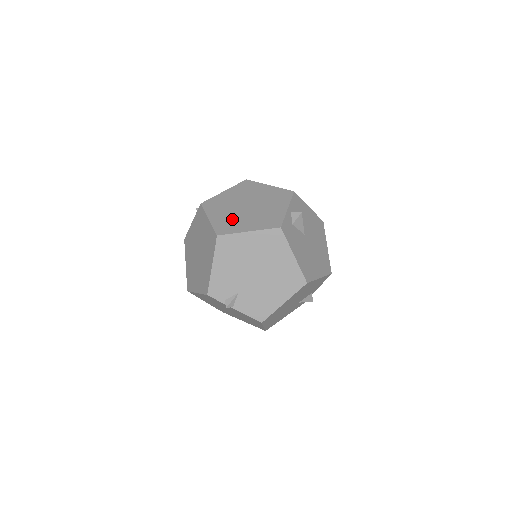
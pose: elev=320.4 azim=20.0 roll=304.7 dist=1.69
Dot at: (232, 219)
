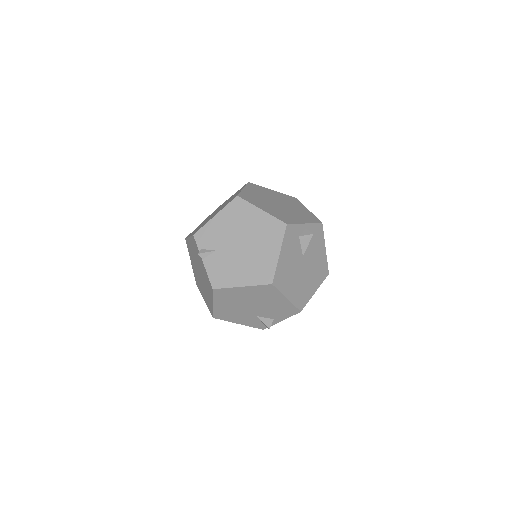
Dot at: (259, 199)
